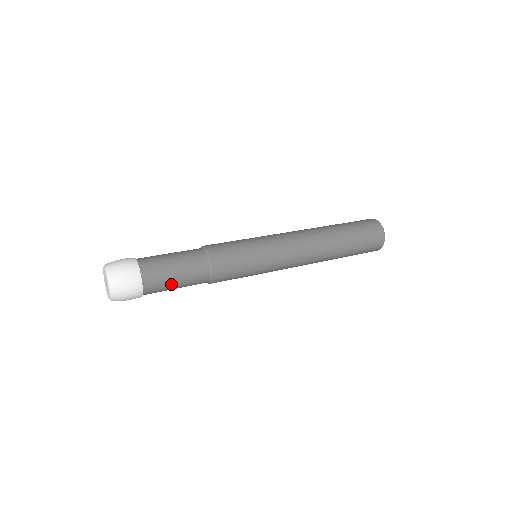
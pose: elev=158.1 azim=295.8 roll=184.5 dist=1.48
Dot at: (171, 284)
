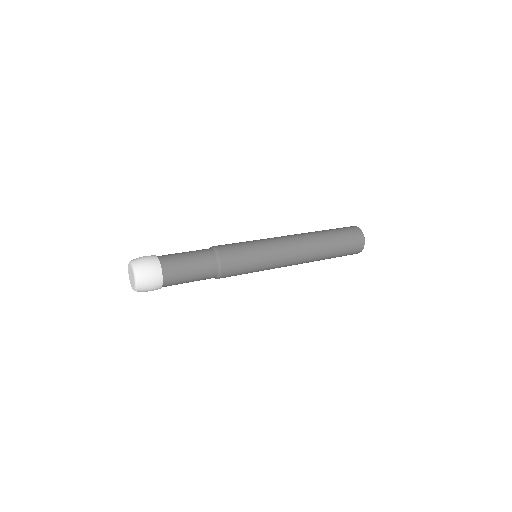
Dot at: (186, 273)
